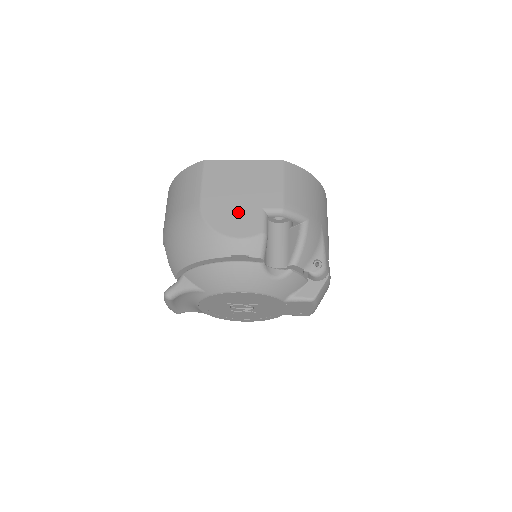
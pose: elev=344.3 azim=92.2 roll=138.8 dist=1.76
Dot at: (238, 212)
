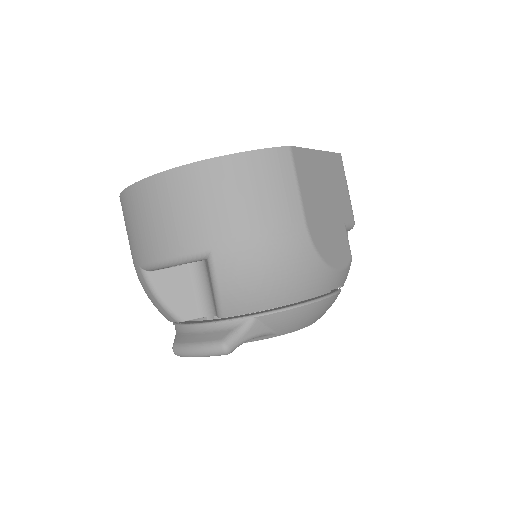
Dot at: (333, 232)
